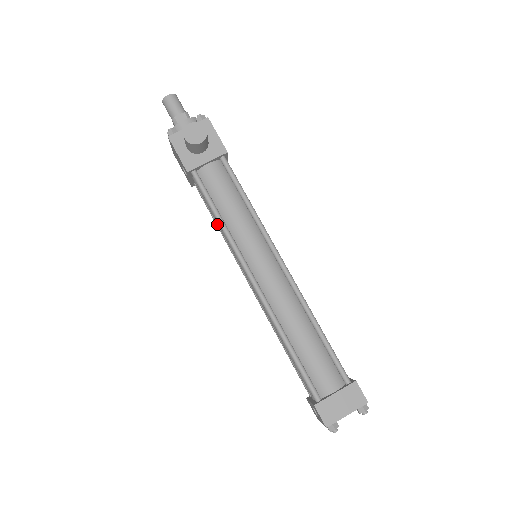
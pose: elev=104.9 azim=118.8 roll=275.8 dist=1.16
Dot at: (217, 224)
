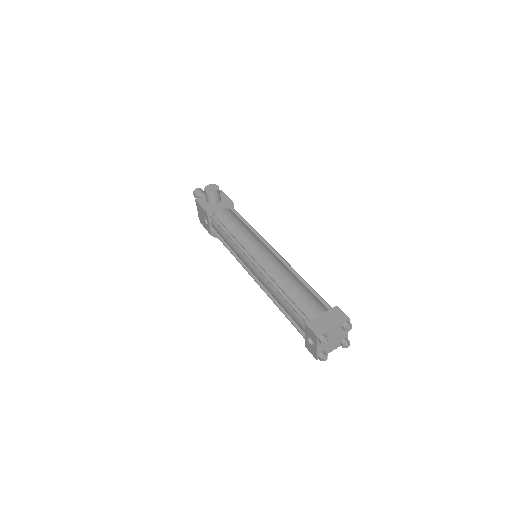
Dot at: (228, 243)
